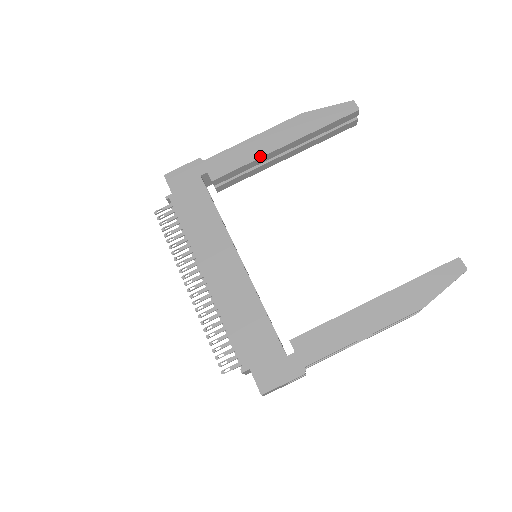
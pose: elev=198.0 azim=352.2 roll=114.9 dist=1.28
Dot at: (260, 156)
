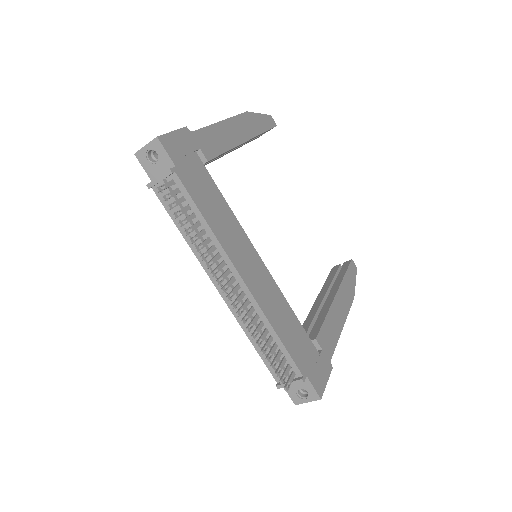
Dot at: (235, 145)
